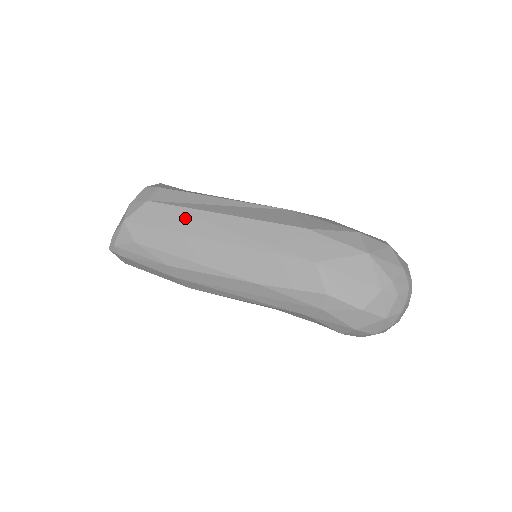
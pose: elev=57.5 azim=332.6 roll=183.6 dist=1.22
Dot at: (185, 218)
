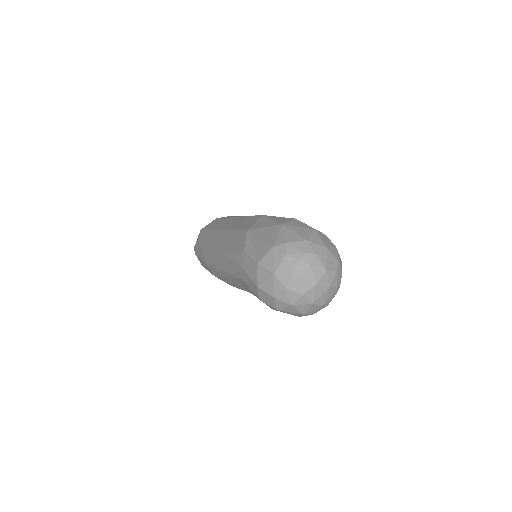
Dot at: (221, 222)
